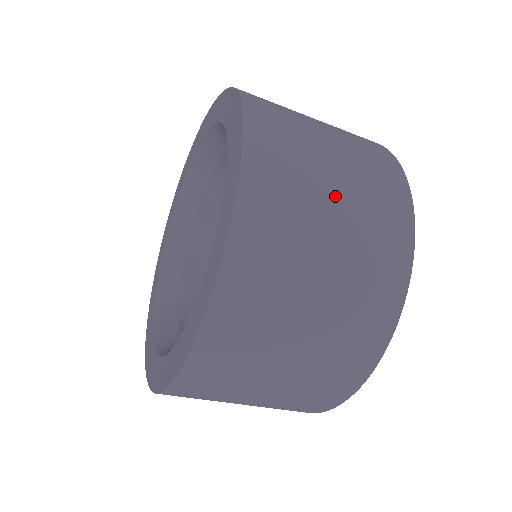
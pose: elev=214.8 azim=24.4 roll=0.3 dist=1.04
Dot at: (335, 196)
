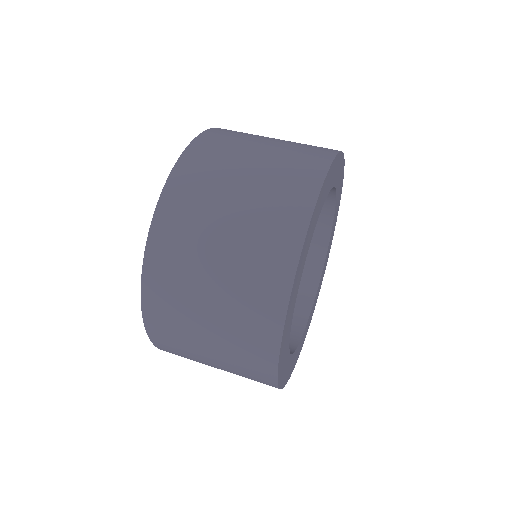
Dot at: (220, 248)
